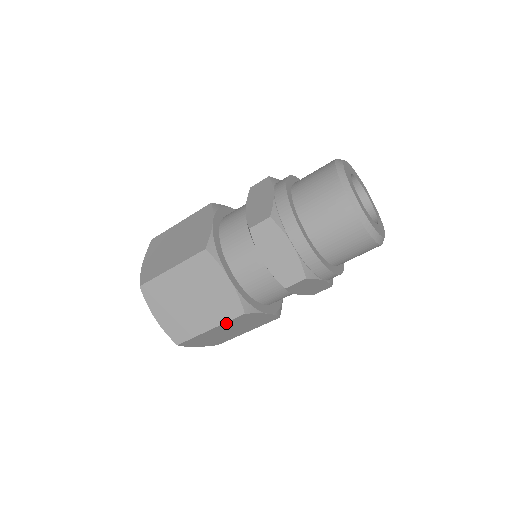
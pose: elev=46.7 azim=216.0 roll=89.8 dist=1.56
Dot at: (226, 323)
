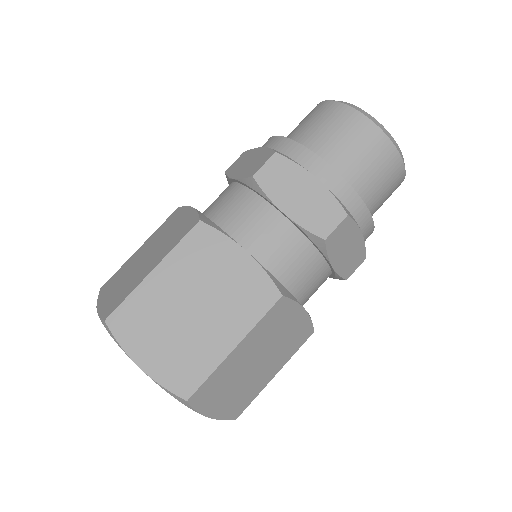
Dot at: (257, 327)
